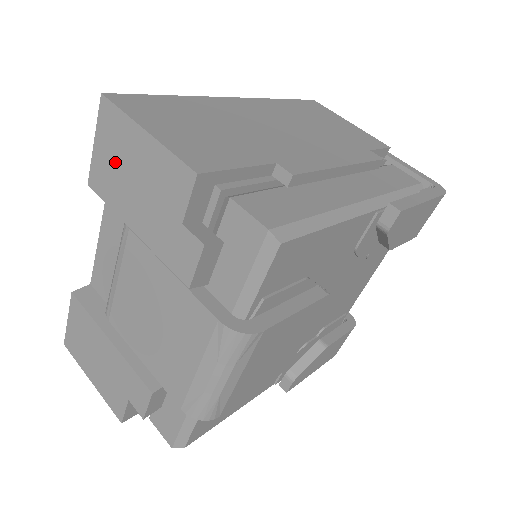
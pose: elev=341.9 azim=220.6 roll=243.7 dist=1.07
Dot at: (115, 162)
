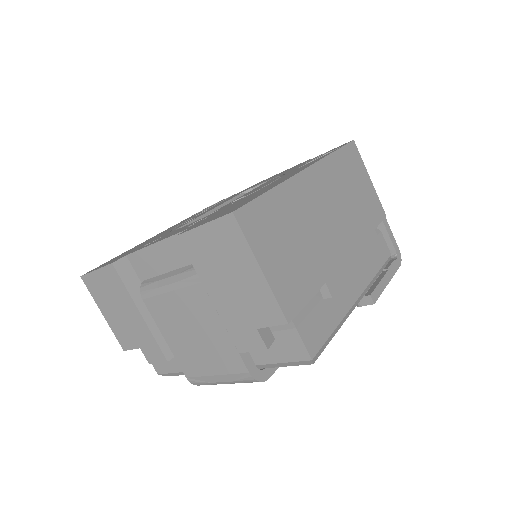
Dot at: (218, 254)
